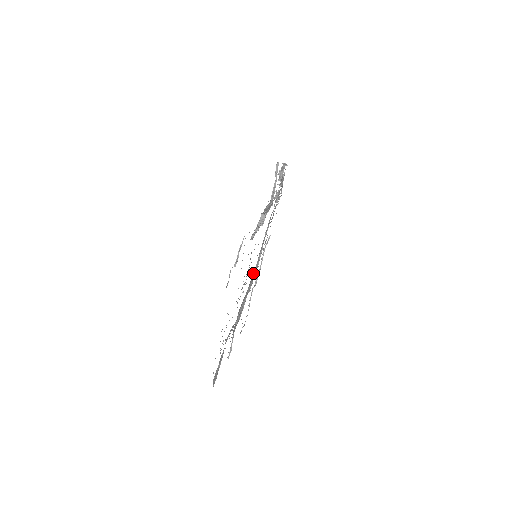
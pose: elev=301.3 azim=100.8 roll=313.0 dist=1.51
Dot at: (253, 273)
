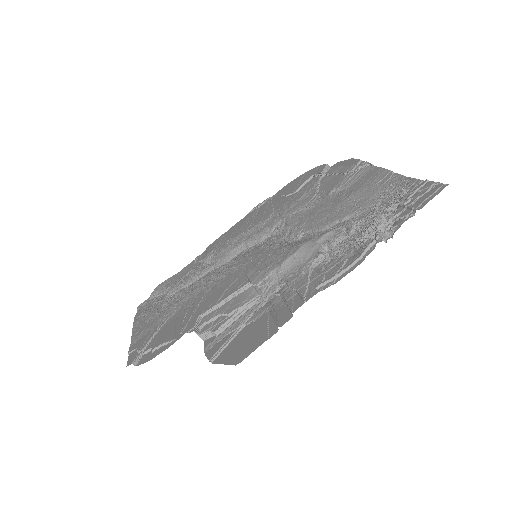
Dot at: (270, 227)
